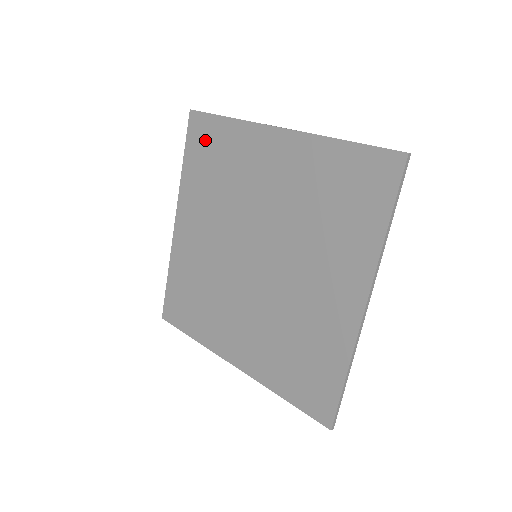
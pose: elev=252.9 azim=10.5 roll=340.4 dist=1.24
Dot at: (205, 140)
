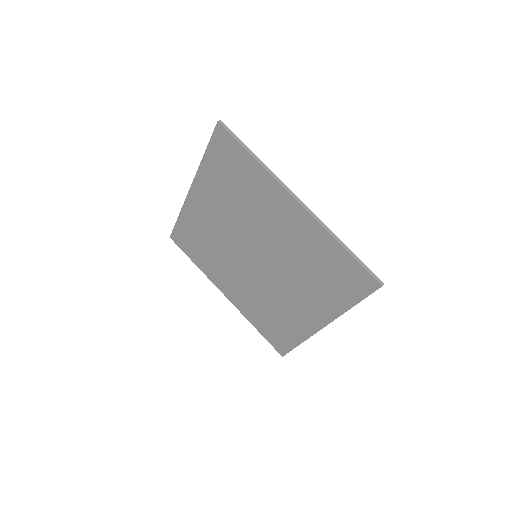
Dot at: (186, 240)
